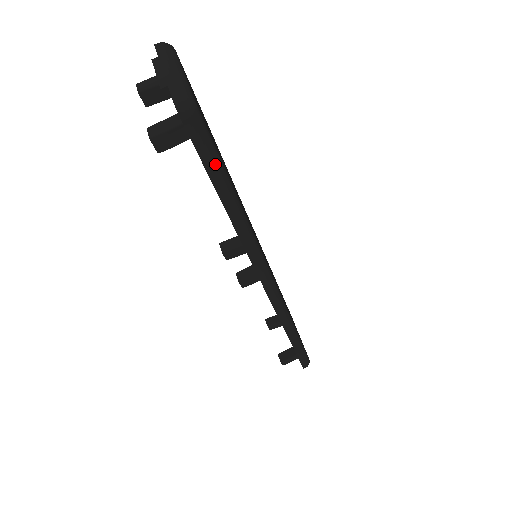
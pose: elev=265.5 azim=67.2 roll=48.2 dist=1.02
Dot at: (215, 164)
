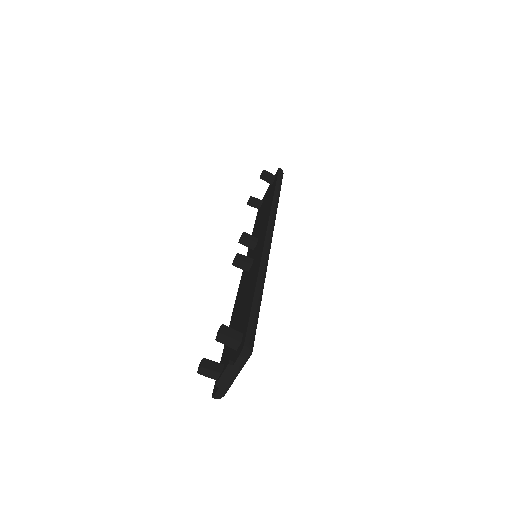
Dot at: occluded
